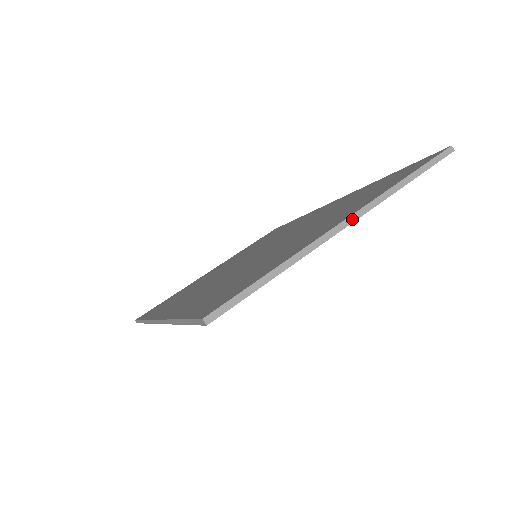
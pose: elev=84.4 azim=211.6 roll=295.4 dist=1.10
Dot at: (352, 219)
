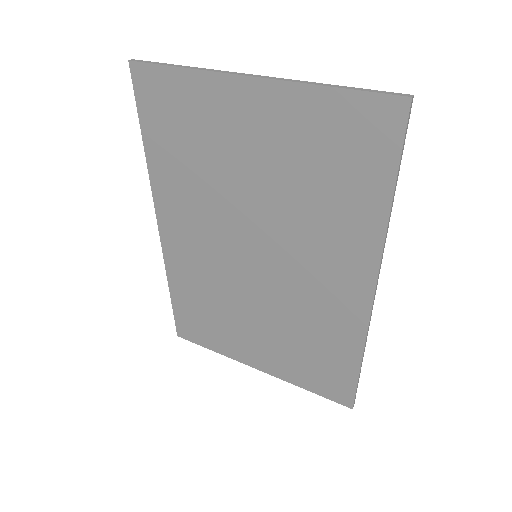
Dot at: (257, 76)
